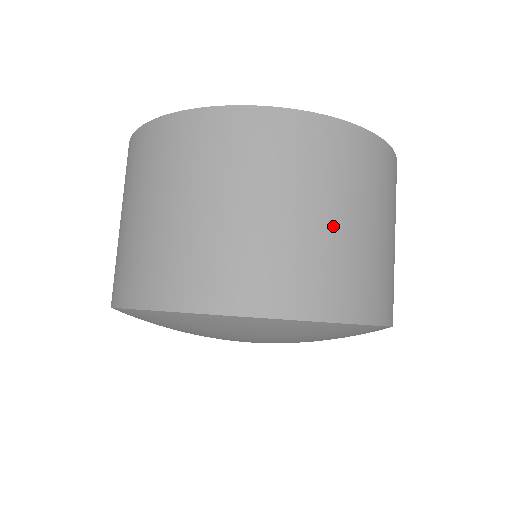
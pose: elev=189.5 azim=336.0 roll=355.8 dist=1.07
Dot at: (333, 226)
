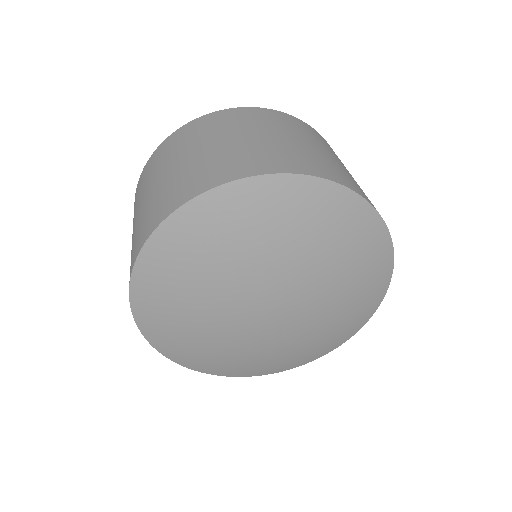
Dot at: (315, 148)
